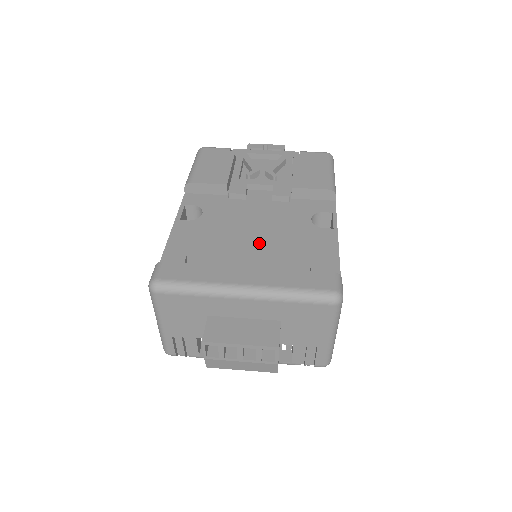
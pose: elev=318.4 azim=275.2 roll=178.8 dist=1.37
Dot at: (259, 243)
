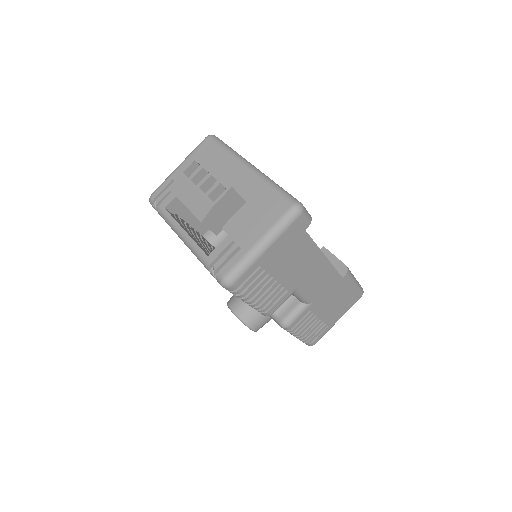
Dot at: occluded
